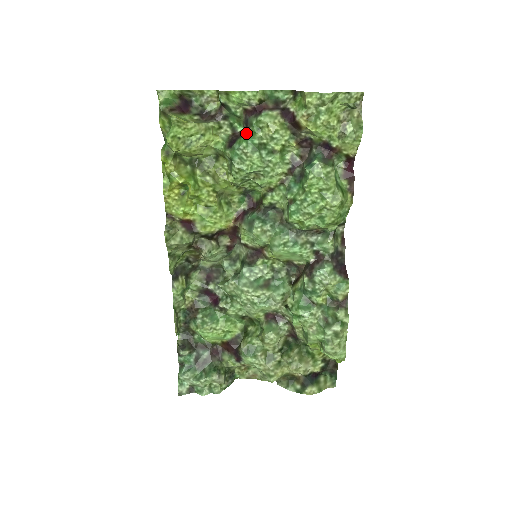
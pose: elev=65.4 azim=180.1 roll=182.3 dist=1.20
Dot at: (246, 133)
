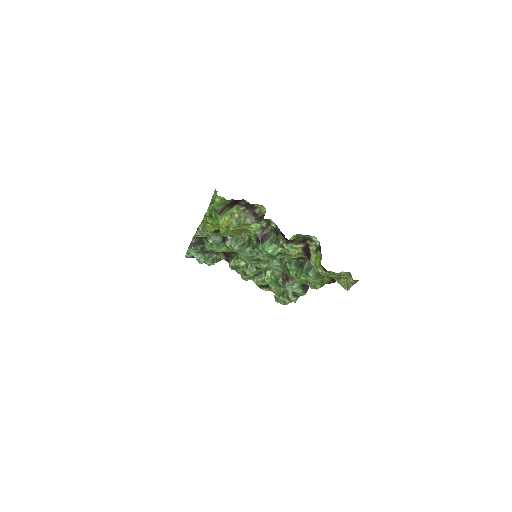
Dot at: (273, 240)
